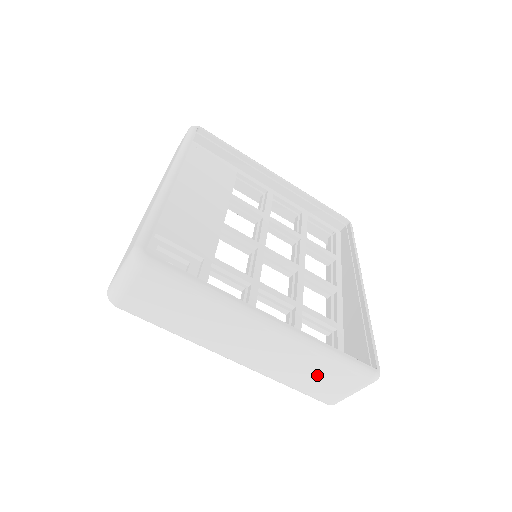
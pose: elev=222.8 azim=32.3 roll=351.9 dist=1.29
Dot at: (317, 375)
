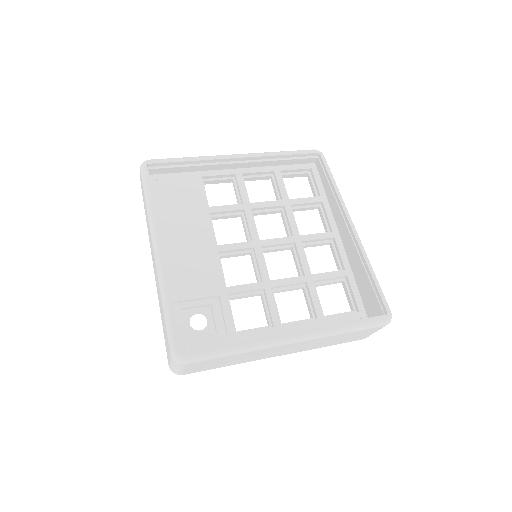
Dot at: (345, 338)
